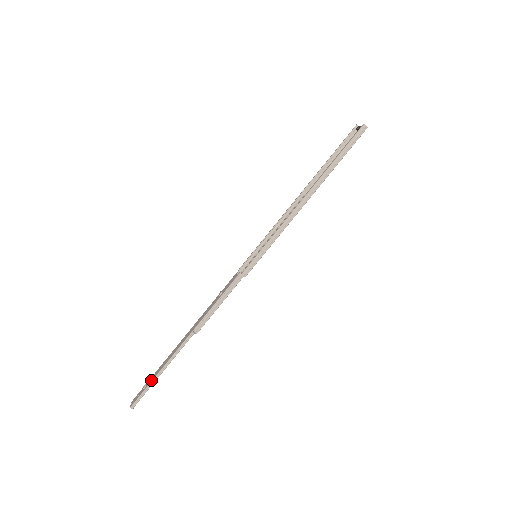
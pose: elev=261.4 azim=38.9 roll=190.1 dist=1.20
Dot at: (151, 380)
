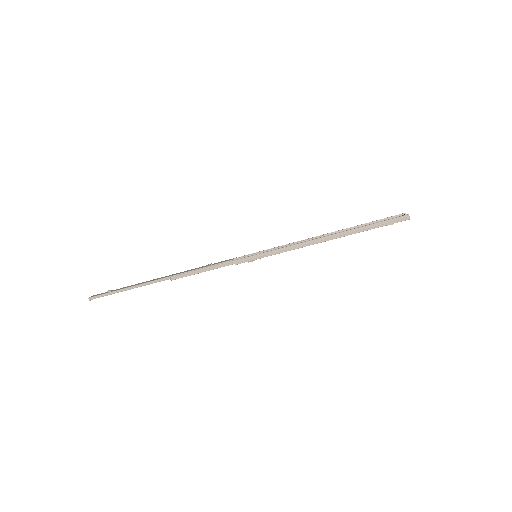
Dot at: (117, 289)
